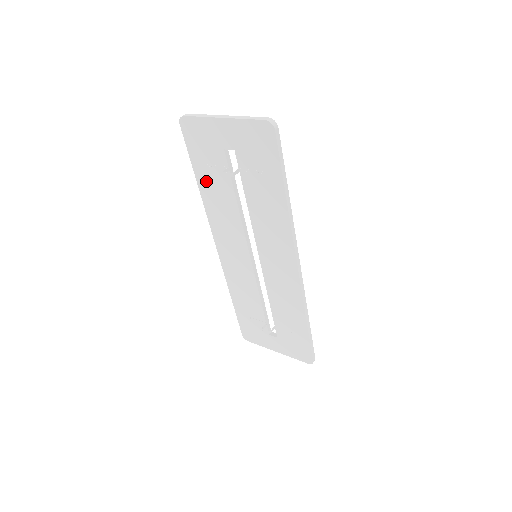
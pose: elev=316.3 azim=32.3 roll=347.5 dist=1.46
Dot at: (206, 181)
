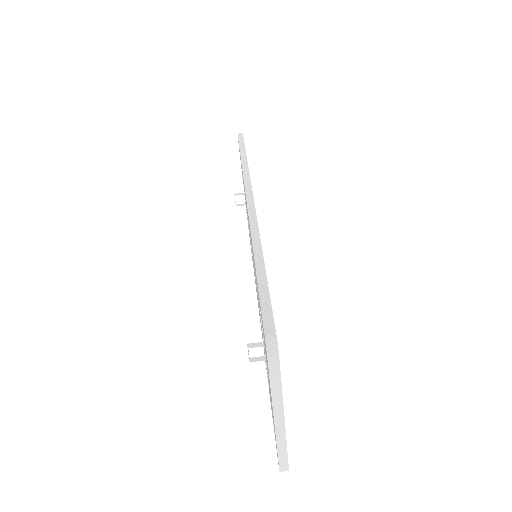
Dot at: occluded
